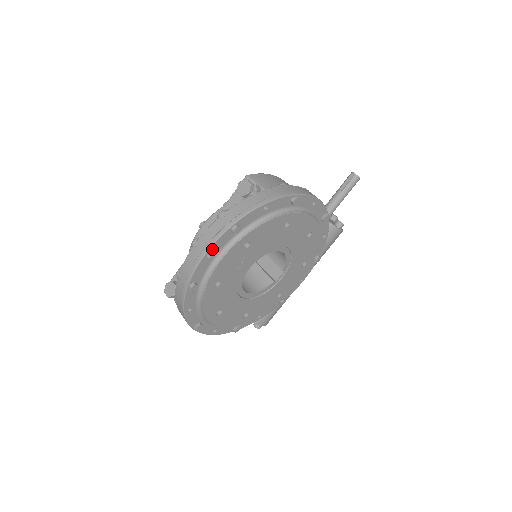
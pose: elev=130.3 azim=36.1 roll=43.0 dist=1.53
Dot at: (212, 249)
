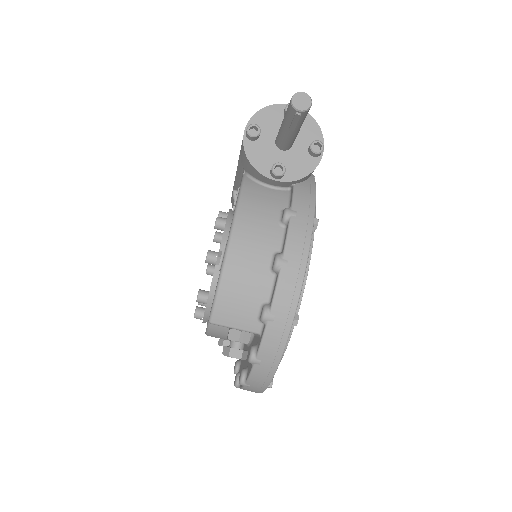
Dot at: occluded
